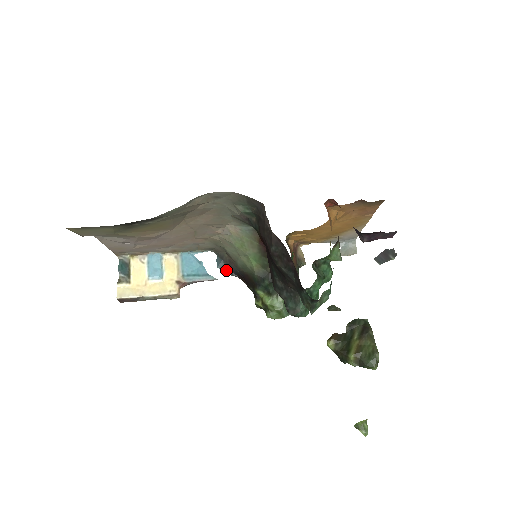
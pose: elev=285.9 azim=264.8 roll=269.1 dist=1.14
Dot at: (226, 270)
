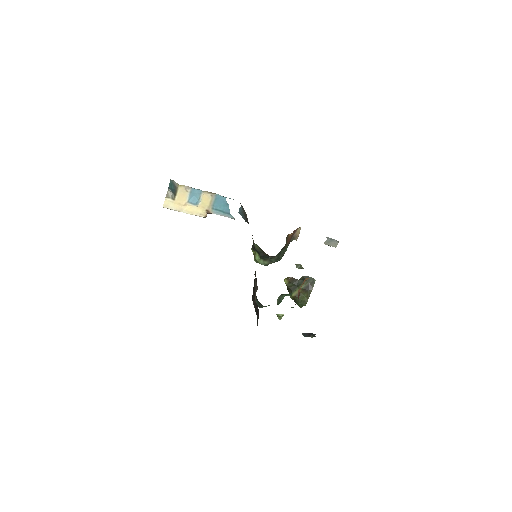
Dot at: (243, 217)
